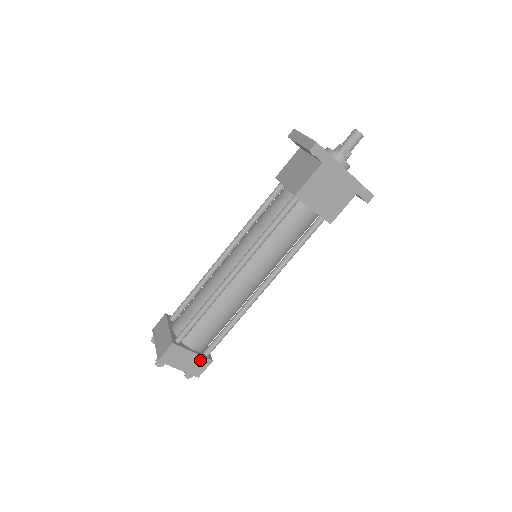
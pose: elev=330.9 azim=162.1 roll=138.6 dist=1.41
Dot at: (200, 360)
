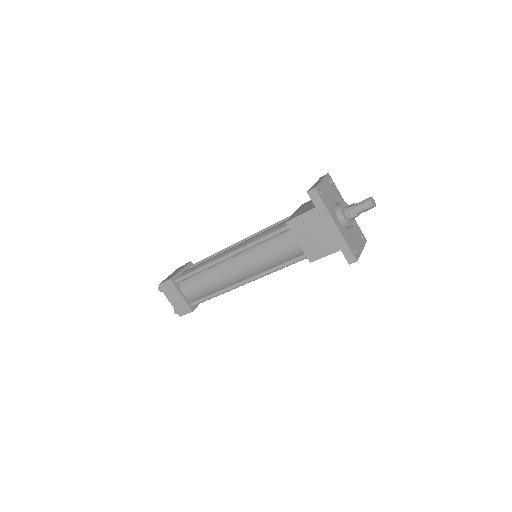
Dot at: (184, 304)
